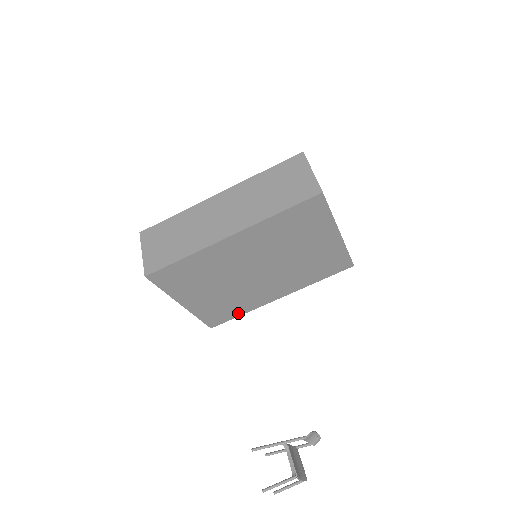
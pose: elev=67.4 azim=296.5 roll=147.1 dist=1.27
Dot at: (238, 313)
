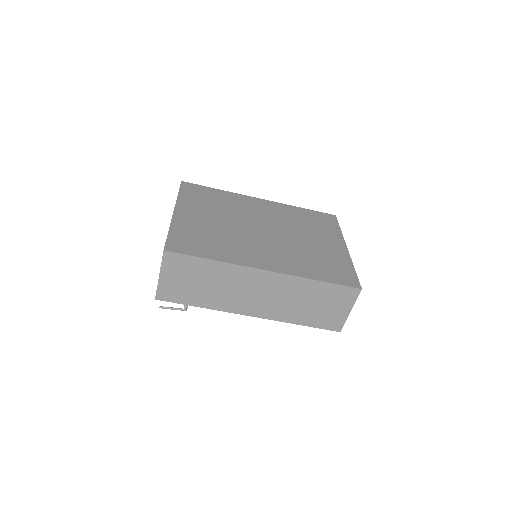
Dot at: occluded
